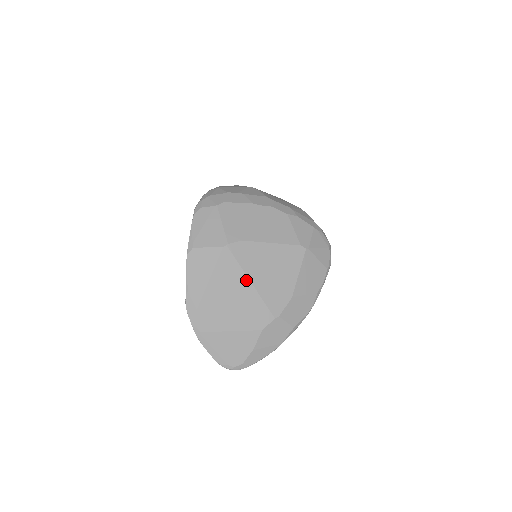
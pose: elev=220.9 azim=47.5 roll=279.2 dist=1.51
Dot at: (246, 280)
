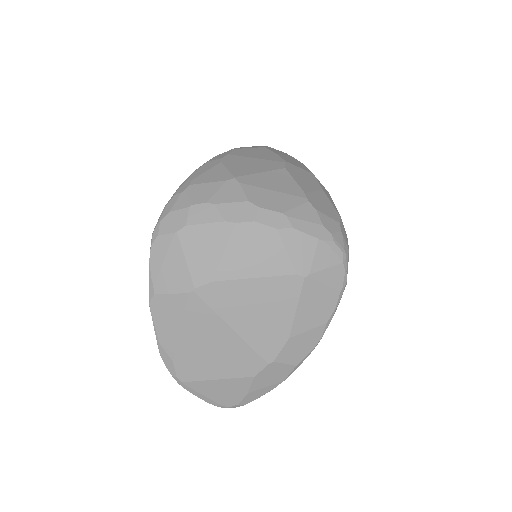
Dot at: (225, 327)
